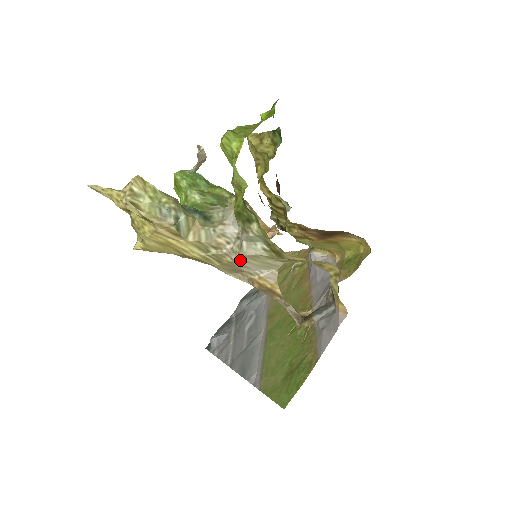
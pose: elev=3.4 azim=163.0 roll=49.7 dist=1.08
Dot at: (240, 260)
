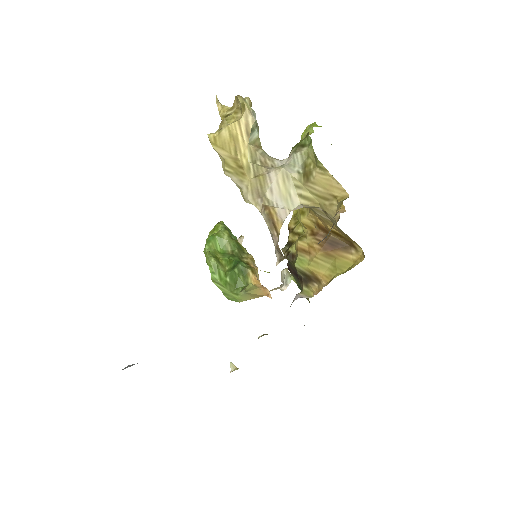
Dot at: (274, 176)
